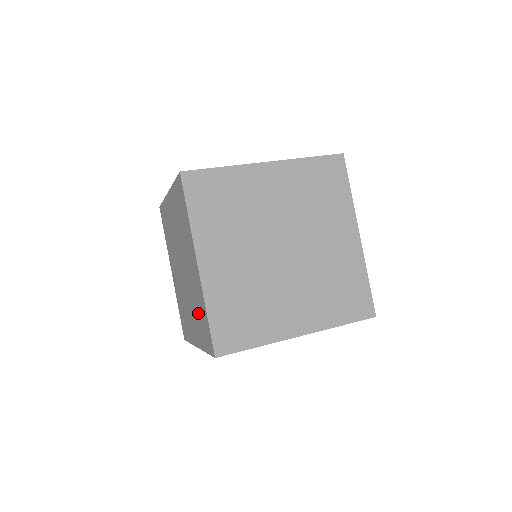
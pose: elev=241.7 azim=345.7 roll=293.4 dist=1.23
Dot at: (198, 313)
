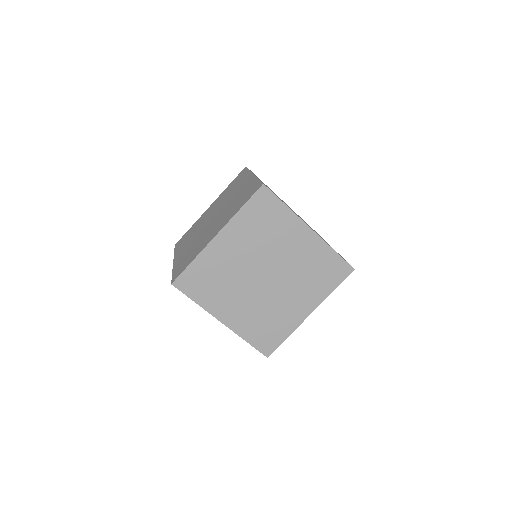
Dot at: occluded
